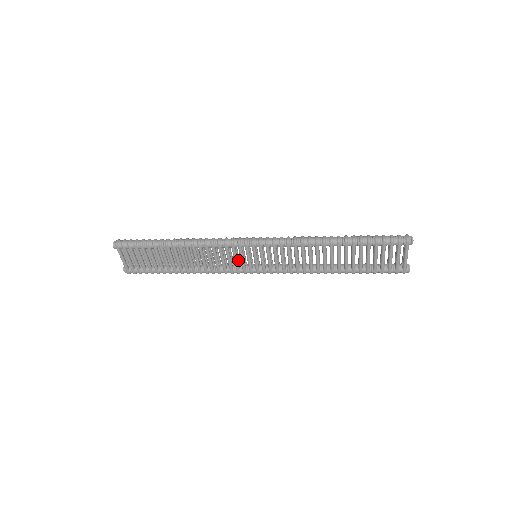
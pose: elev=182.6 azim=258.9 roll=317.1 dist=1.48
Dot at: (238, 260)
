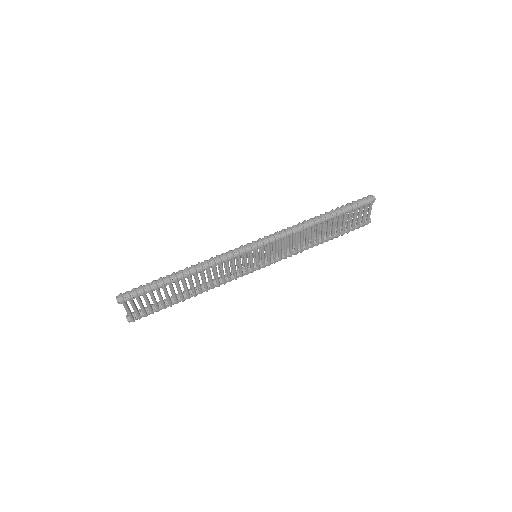
Dot at: occluded
